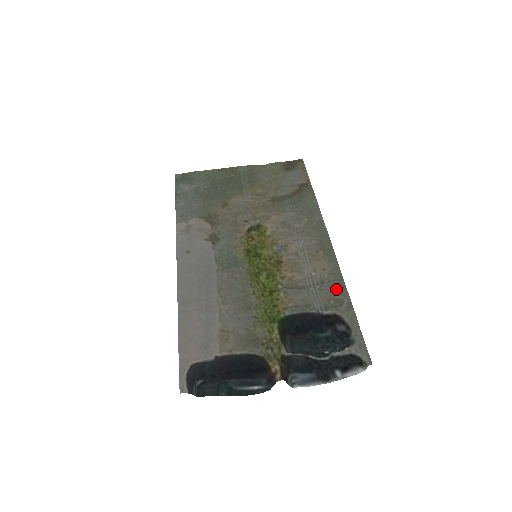
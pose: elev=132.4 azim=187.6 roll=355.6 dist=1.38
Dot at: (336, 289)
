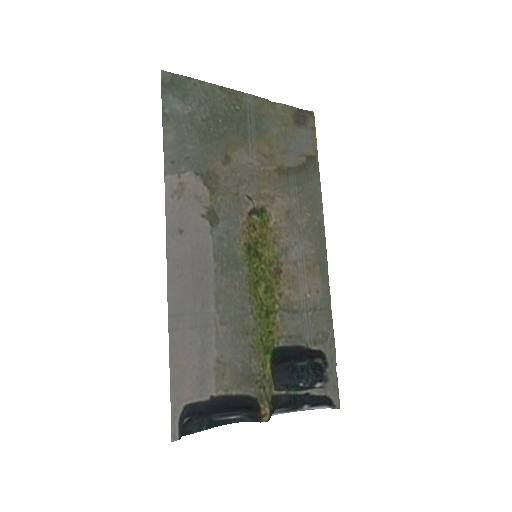
Dot at: (325, 320)
